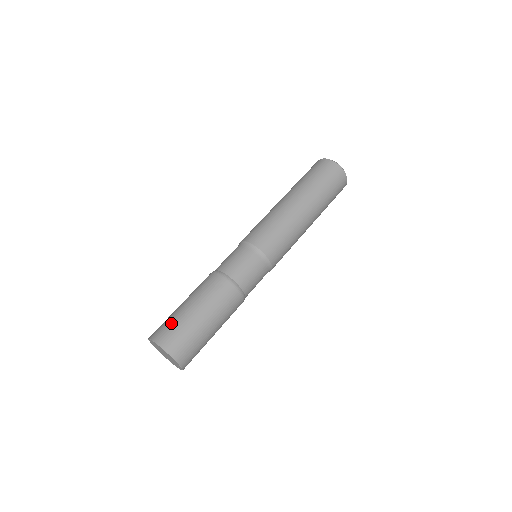
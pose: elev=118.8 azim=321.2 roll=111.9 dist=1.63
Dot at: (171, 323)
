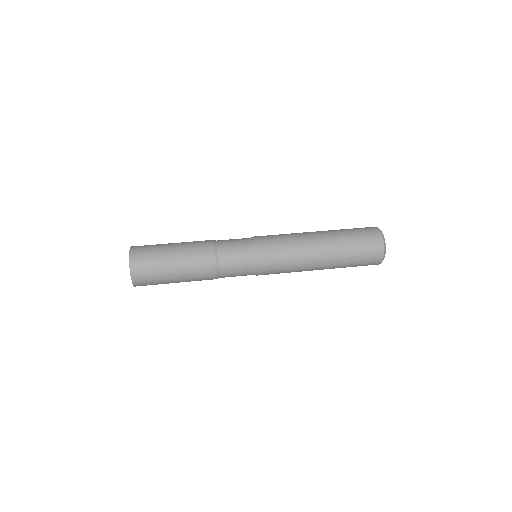
Dot at: (151, 254)
